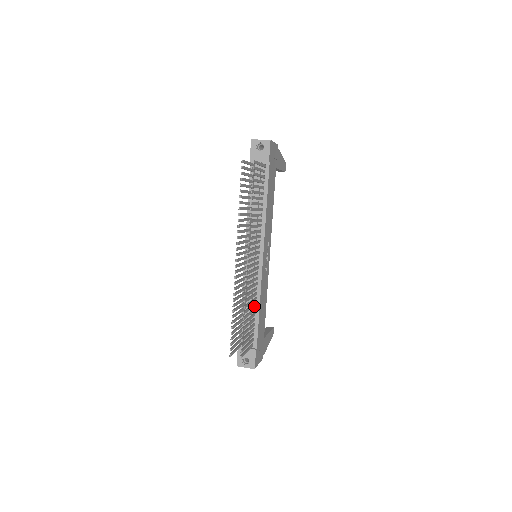
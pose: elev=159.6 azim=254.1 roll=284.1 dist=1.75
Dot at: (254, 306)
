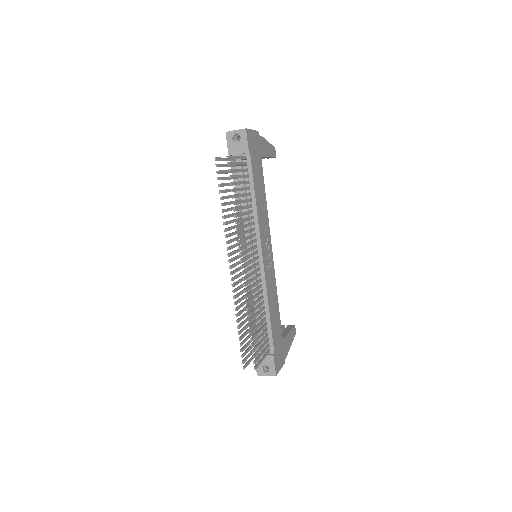
Dot at: (262, 310)
